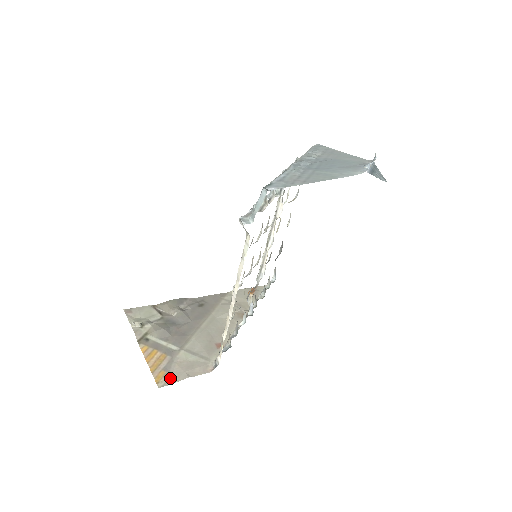
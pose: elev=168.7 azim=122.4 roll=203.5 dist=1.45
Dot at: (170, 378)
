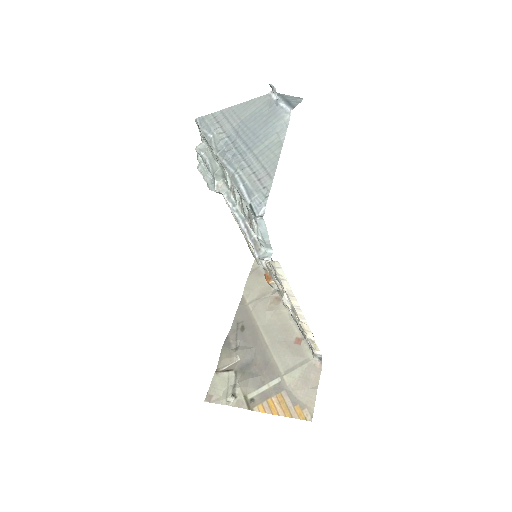
Dot at: (307, 405)
